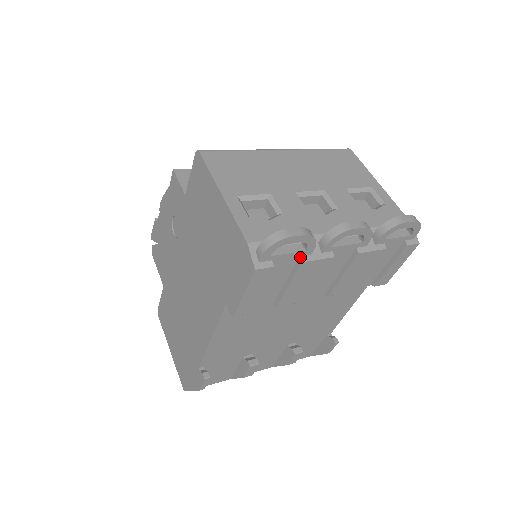
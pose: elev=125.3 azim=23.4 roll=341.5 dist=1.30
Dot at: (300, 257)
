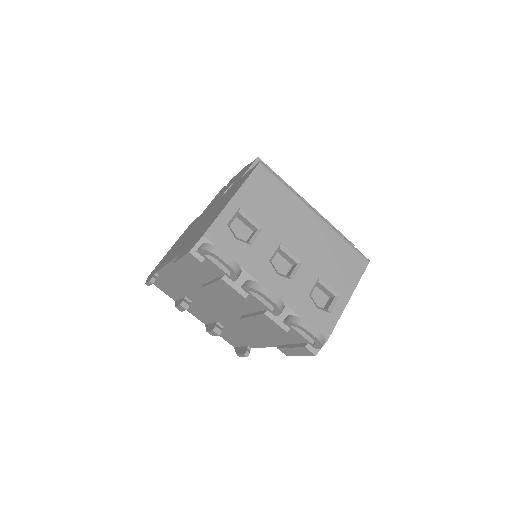
Dot at: (224, 275)
